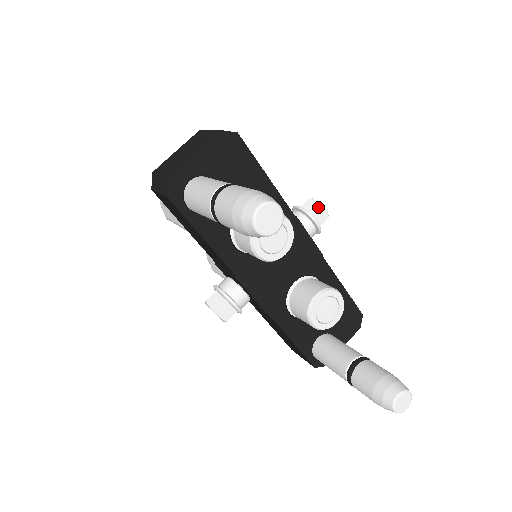
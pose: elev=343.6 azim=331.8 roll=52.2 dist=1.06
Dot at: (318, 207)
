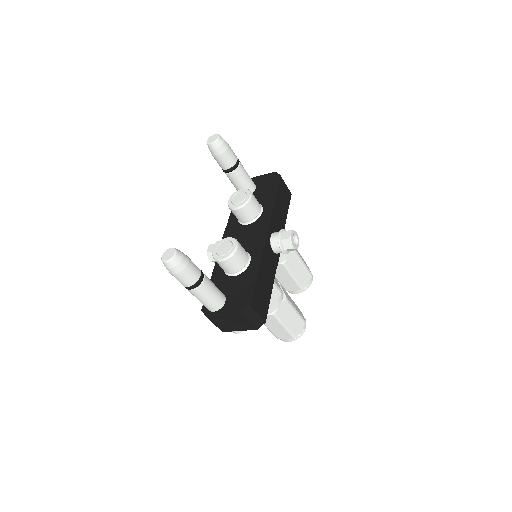
Dot at: (289, 230)
